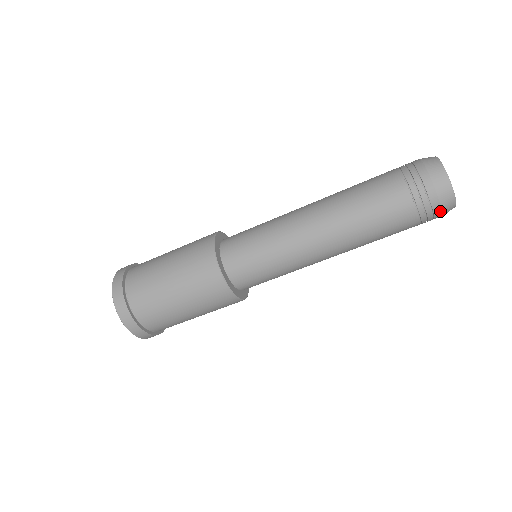
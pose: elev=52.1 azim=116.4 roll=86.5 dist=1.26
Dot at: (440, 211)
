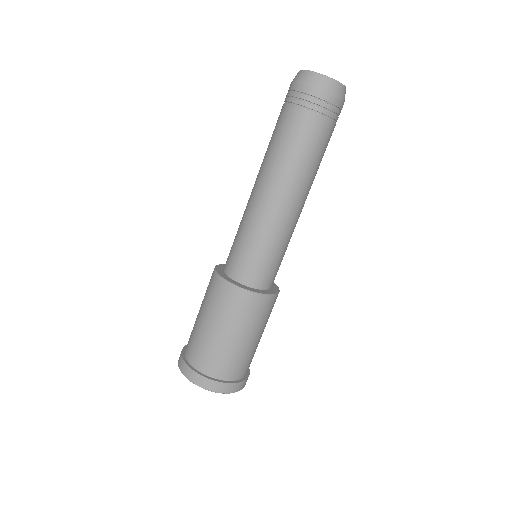
Dot at: (316, 90)
